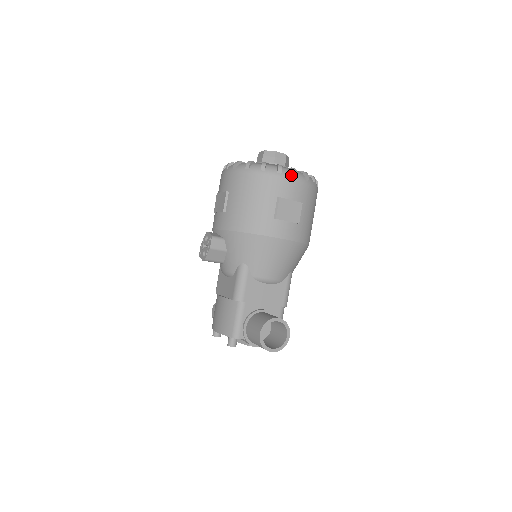
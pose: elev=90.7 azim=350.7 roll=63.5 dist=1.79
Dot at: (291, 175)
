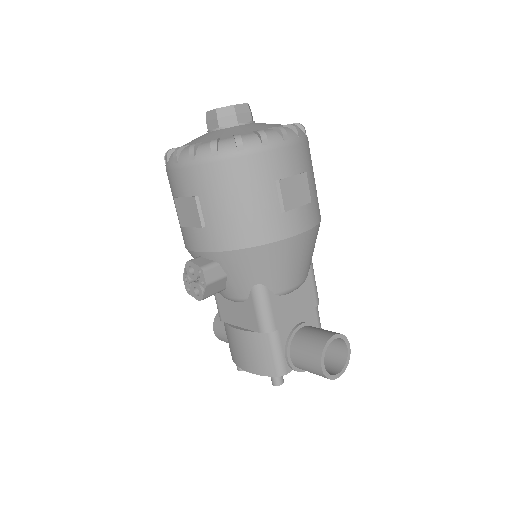
Dot at: (281, 140)
